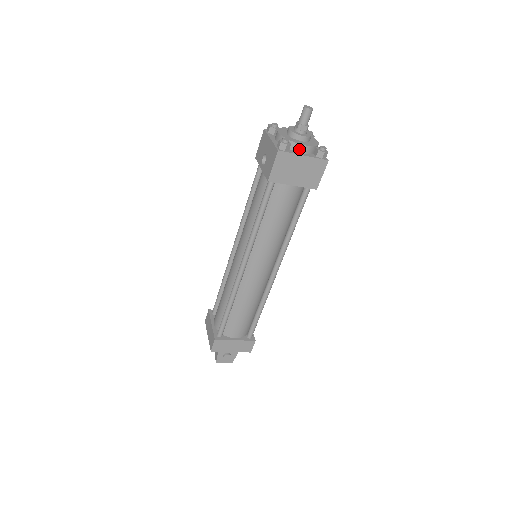
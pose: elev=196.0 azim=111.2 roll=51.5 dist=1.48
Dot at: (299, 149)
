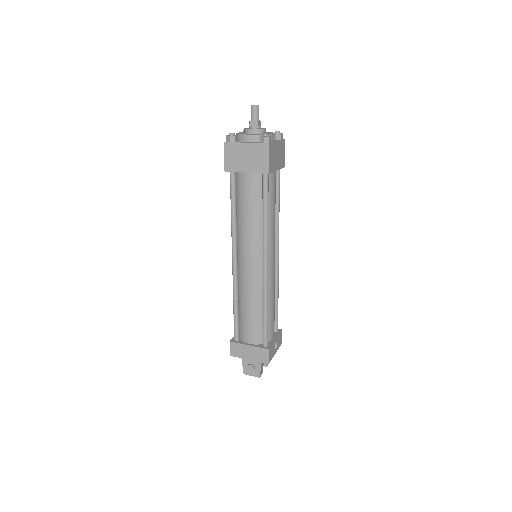
Dot at: (245, 139)
